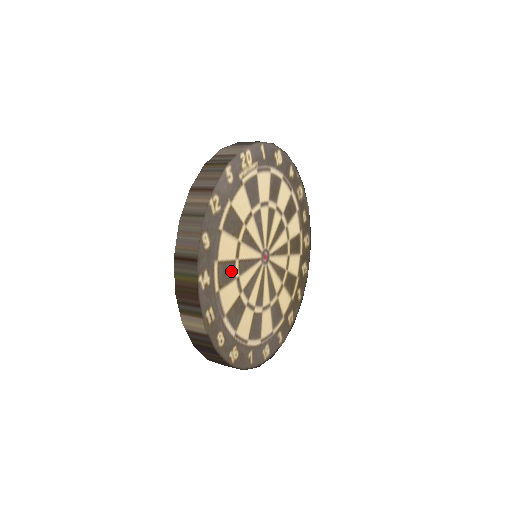
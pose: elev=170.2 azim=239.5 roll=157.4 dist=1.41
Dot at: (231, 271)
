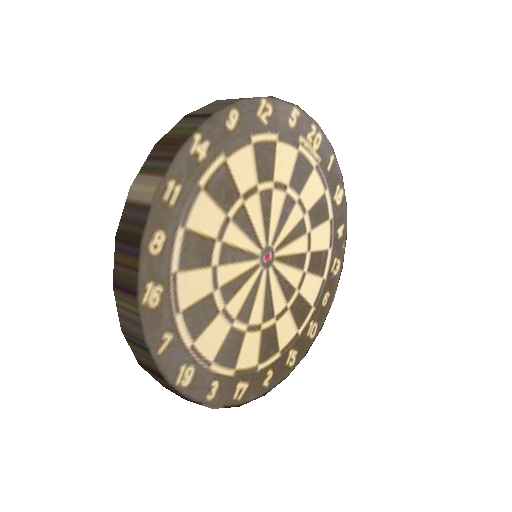
Dot at: (228, 197)
